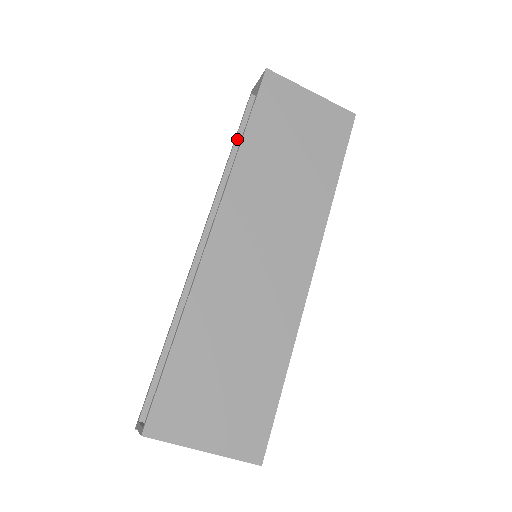
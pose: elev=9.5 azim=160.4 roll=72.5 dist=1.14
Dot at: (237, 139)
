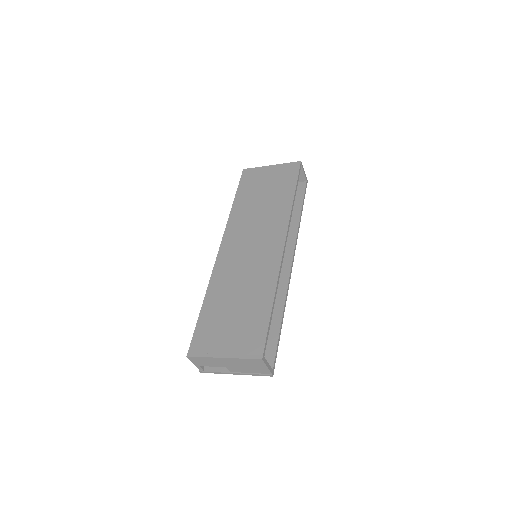
Dot at: occluded
